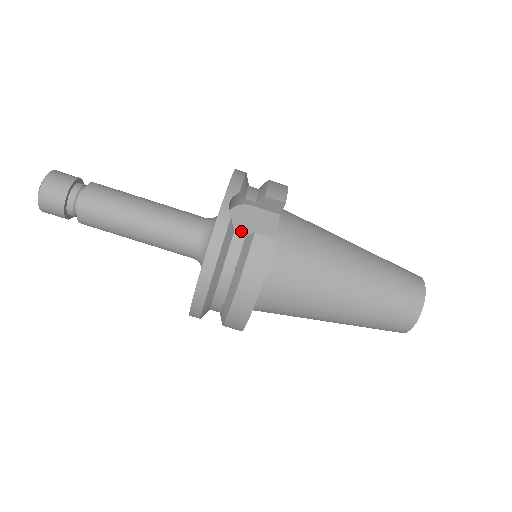
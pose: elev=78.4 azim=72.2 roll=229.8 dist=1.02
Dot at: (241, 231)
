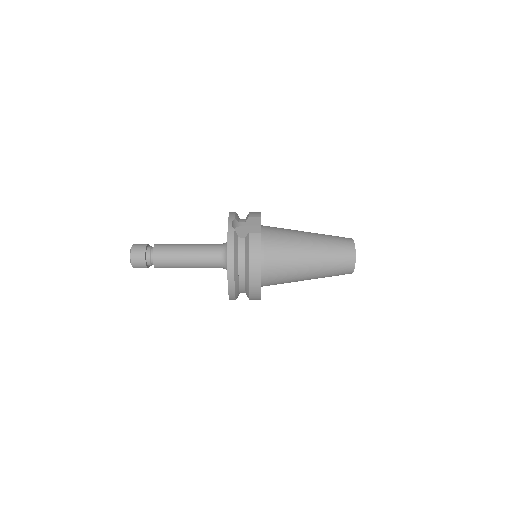
Dot at: occluded
